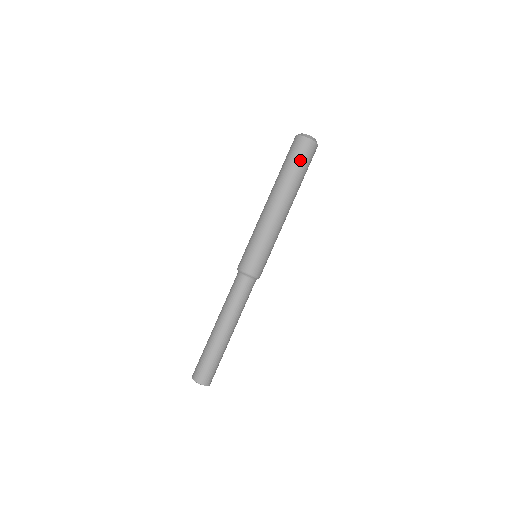
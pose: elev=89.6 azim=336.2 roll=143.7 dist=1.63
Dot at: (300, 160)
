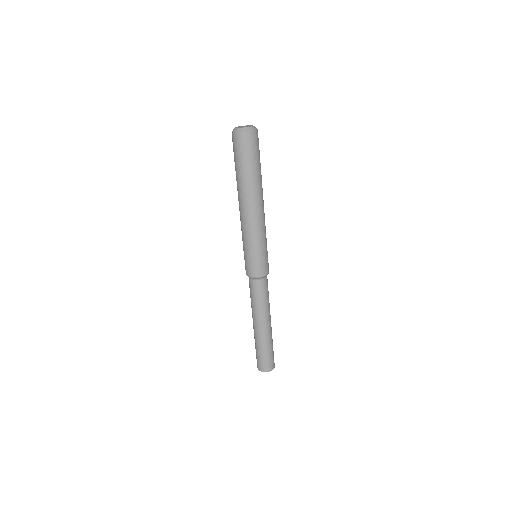
Dot at: (239, 158)
